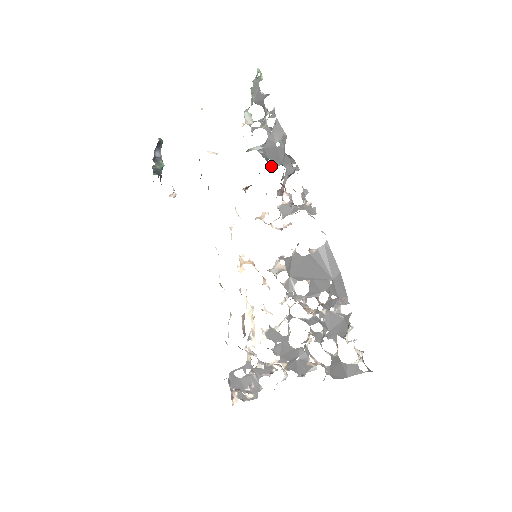
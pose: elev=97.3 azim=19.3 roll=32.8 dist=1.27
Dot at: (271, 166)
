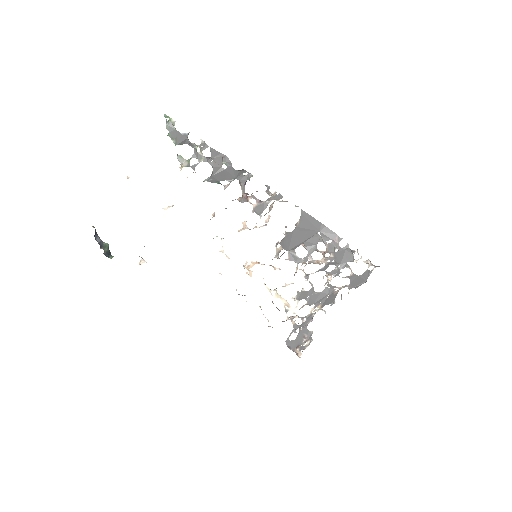
Dot at: (226, 186)
